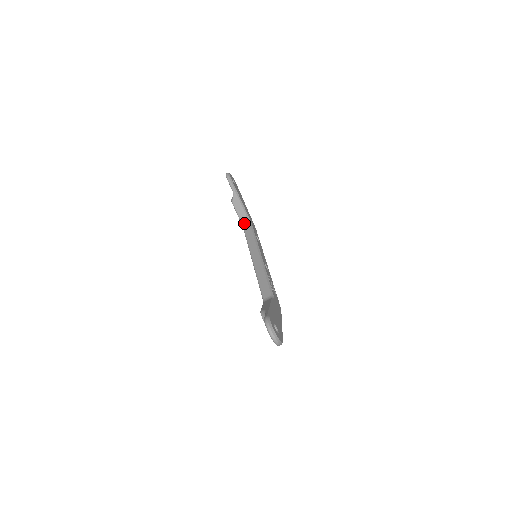
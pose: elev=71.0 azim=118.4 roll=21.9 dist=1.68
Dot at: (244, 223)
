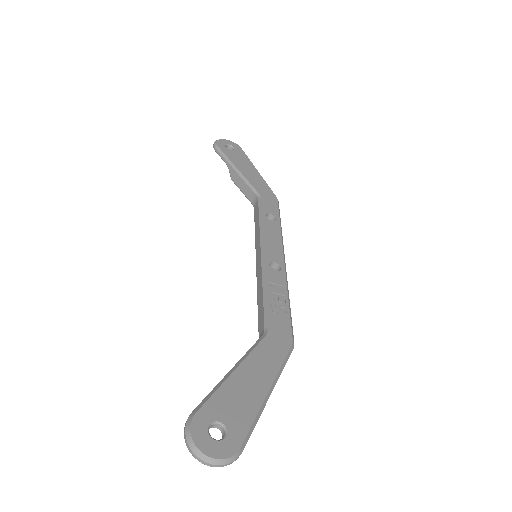
Dot at: (253, 202)
